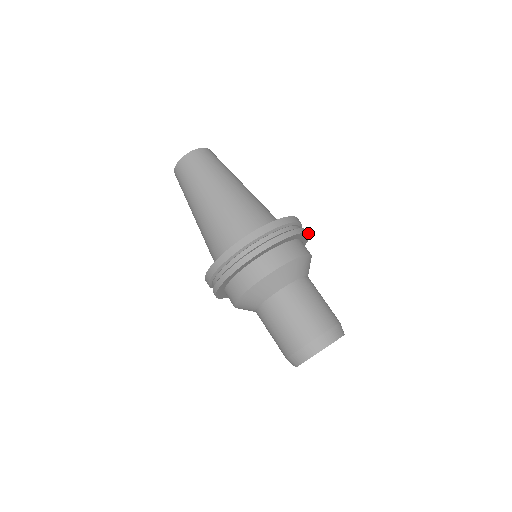
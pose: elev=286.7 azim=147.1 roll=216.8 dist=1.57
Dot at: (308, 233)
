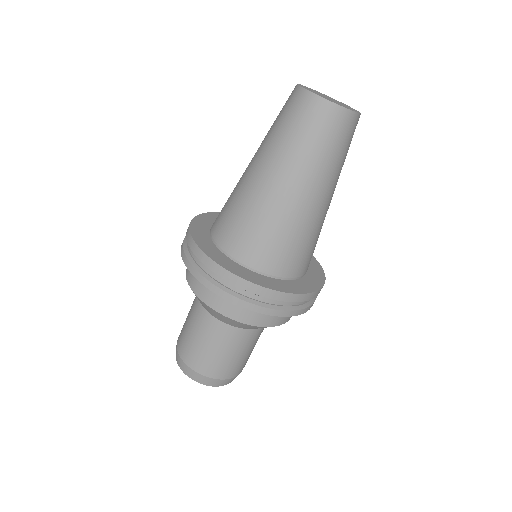
Dot at: occluded
